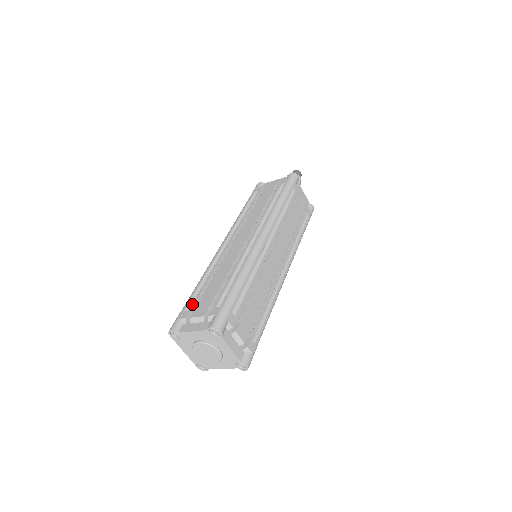
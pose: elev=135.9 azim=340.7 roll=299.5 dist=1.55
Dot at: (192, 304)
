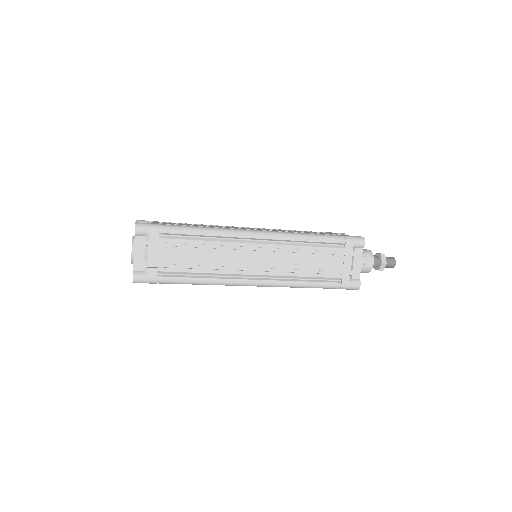
Dot at: (166, 222)
